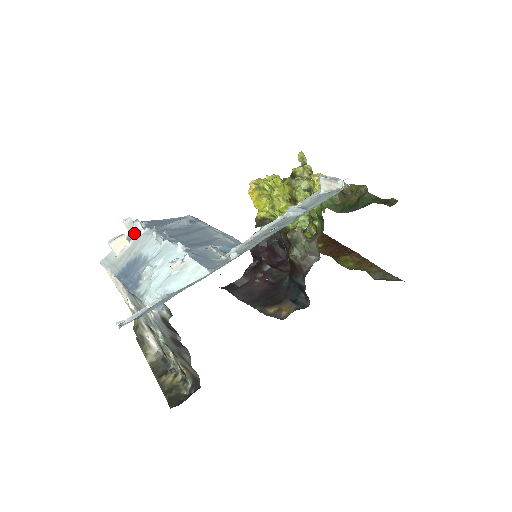
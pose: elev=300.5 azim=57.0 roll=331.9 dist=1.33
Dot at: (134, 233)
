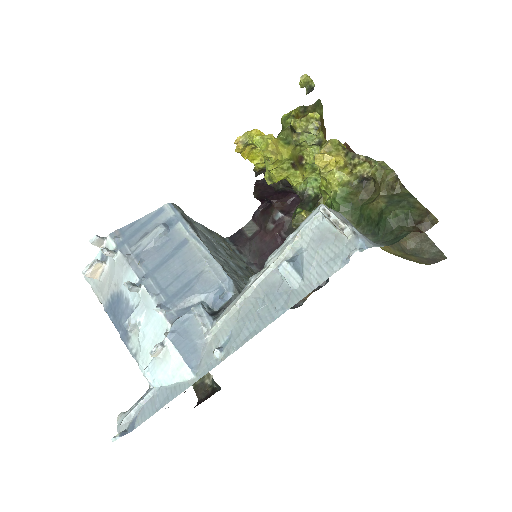
Dot at: occluded
